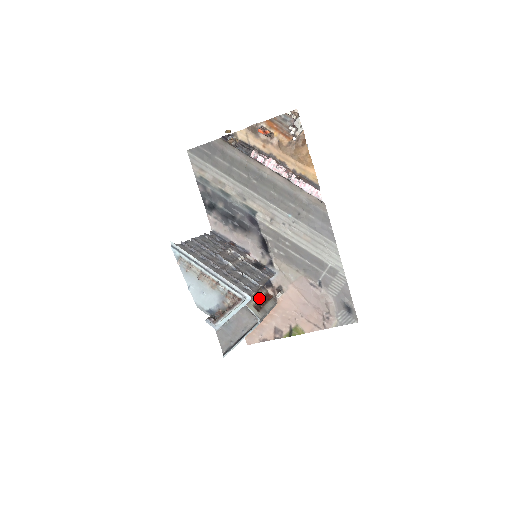
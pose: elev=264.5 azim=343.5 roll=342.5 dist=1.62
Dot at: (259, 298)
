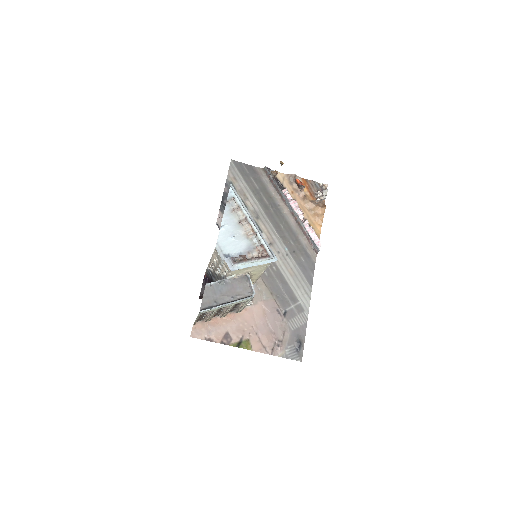
Dot at: occluded
